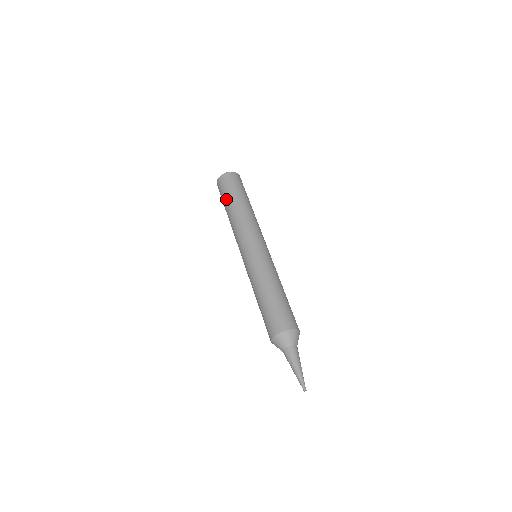
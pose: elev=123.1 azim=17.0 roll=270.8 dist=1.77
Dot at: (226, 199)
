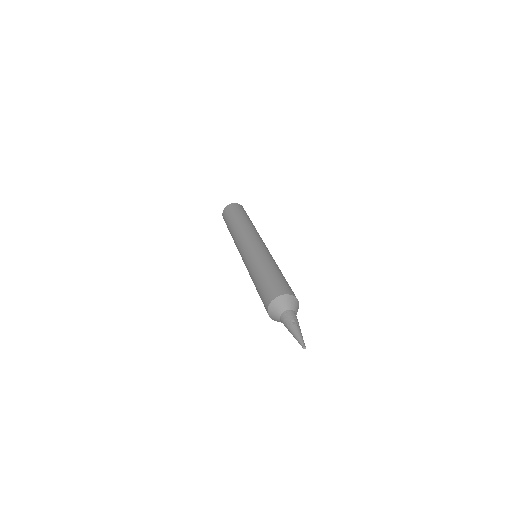
Dot at: (240, 214)
